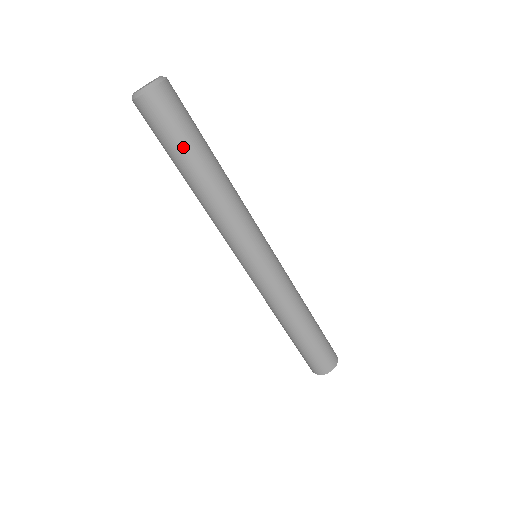
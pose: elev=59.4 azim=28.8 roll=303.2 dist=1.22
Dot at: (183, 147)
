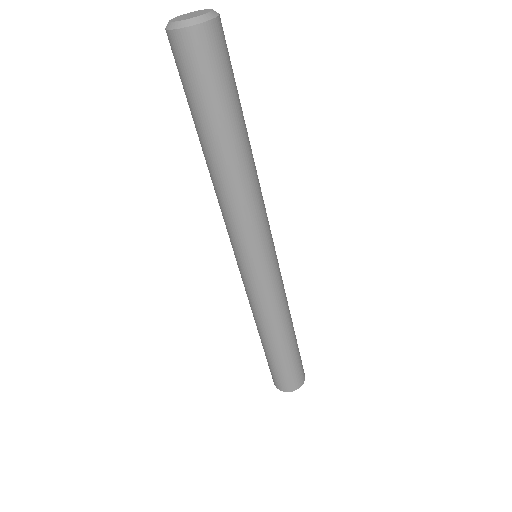
Dot at: (214, 112)
